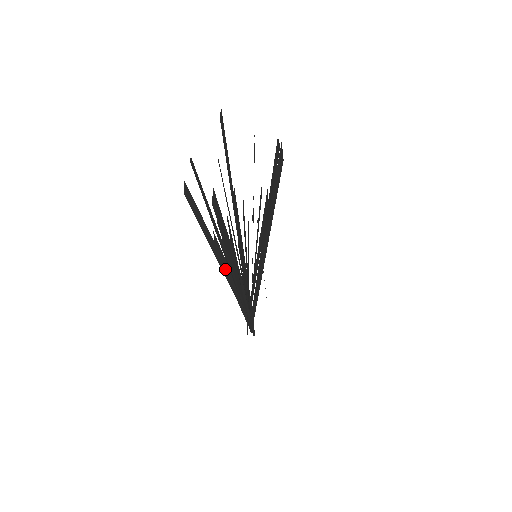
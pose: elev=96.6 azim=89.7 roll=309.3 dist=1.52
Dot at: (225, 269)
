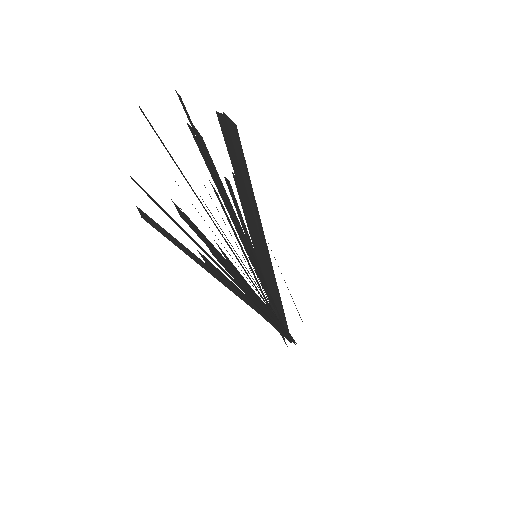
Dot at: (230, 285)
